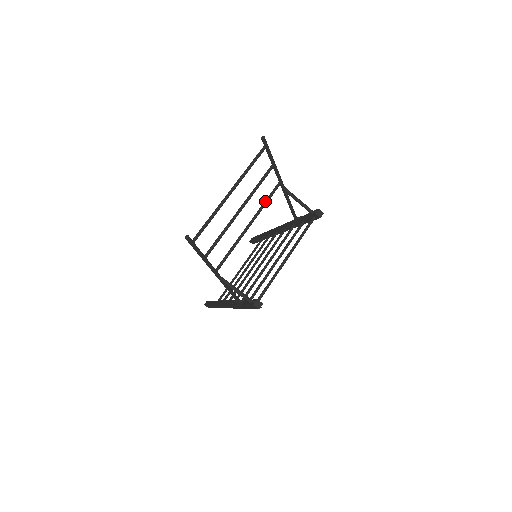
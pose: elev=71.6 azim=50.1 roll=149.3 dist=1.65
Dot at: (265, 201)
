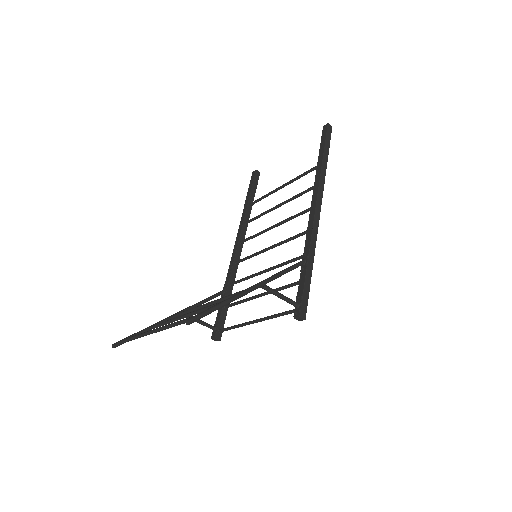
Dot at: (227, 297)
